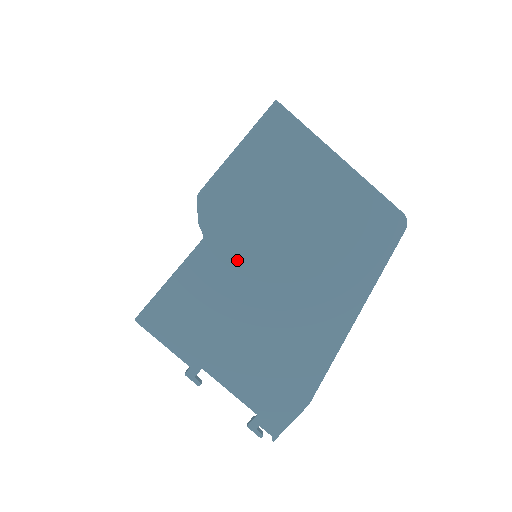
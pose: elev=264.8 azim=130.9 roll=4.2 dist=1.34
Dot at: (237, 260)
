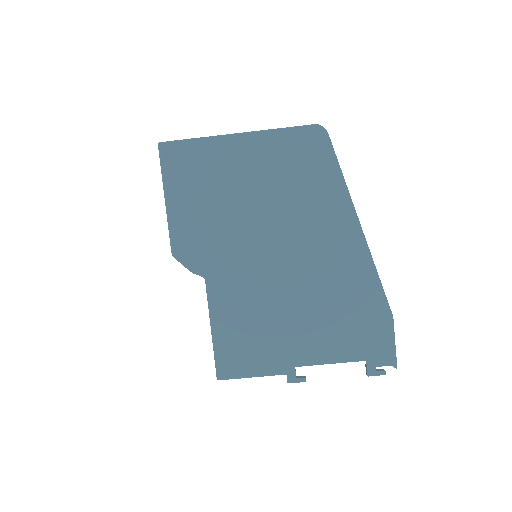
Dot at: (241, 270)
